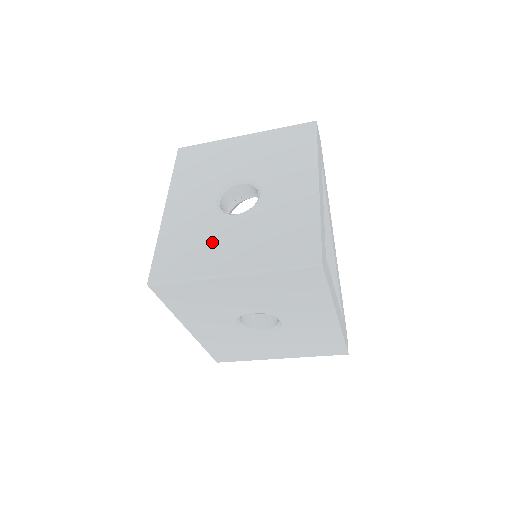
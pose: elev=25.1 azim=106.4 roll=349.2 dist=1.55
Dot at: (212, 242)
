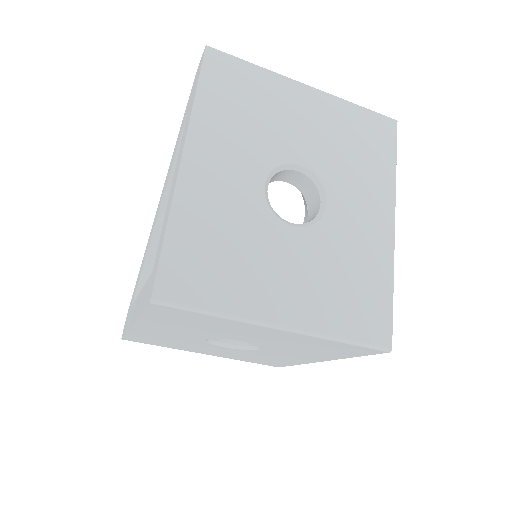
Dot at: (258, 261)
